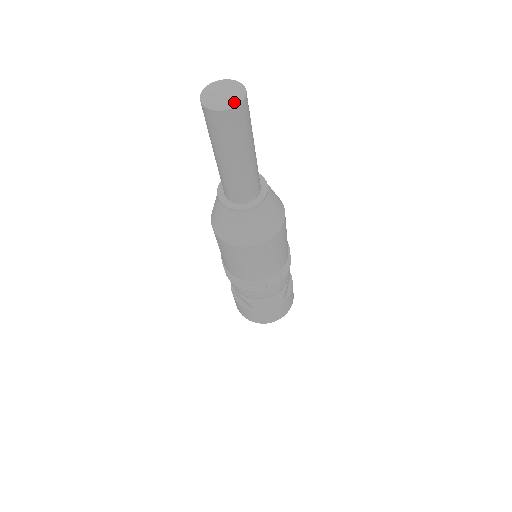
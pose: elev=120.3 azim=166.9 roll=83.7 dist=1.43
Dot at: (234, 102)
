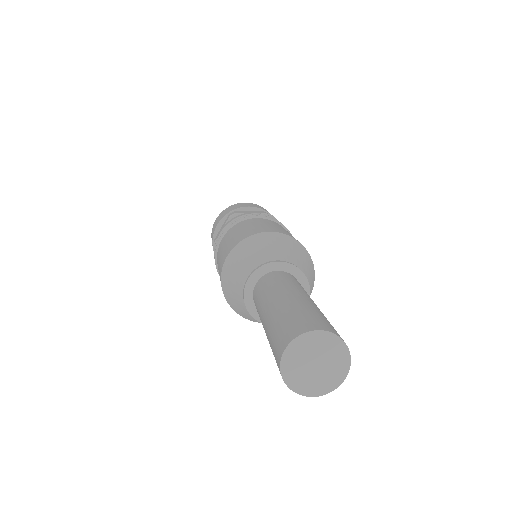
Dot at: (326, 386)
